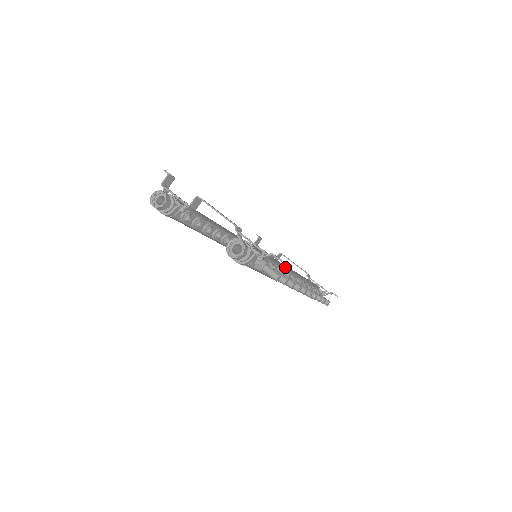
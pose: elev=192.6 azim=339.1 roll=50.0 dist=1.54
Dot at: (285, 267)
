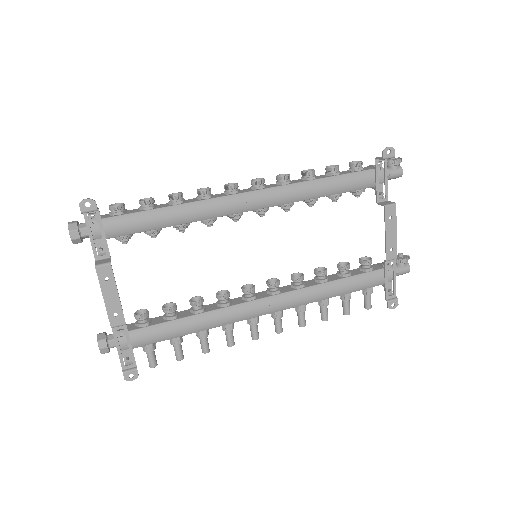
Dot at: (231, 321)
